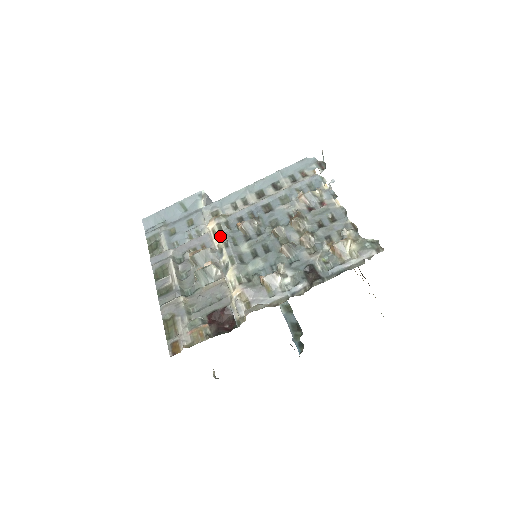
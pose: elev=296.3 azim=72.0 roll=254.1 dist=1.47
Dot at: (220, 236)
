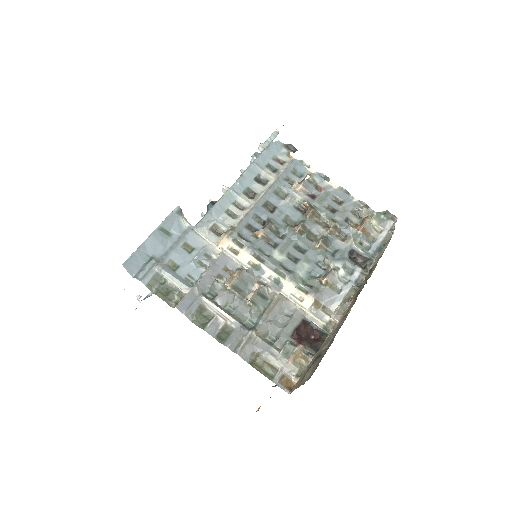
Dot at: (247, 253)
